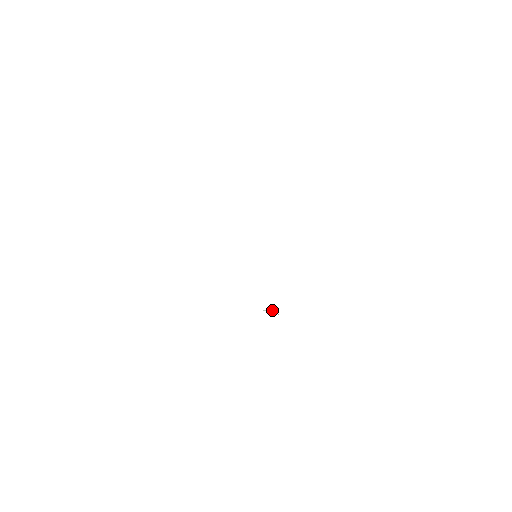
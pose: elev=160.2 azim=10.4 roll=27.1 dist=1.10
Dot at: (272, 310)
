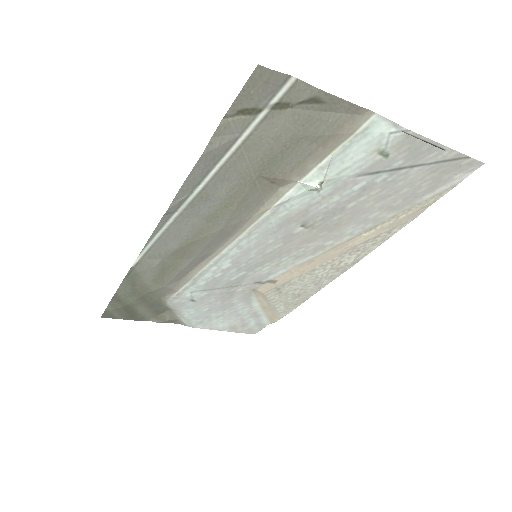
Dot at: (316, 185)
